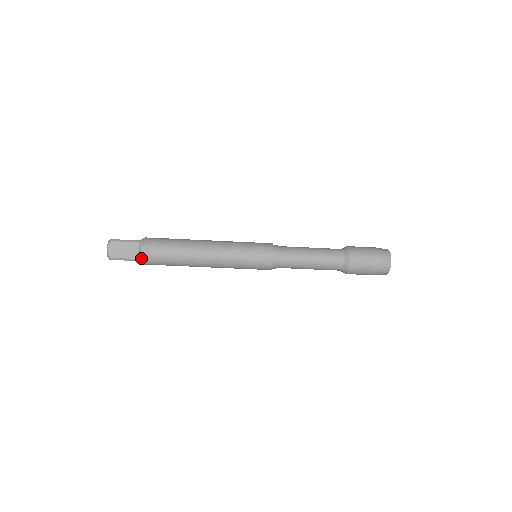
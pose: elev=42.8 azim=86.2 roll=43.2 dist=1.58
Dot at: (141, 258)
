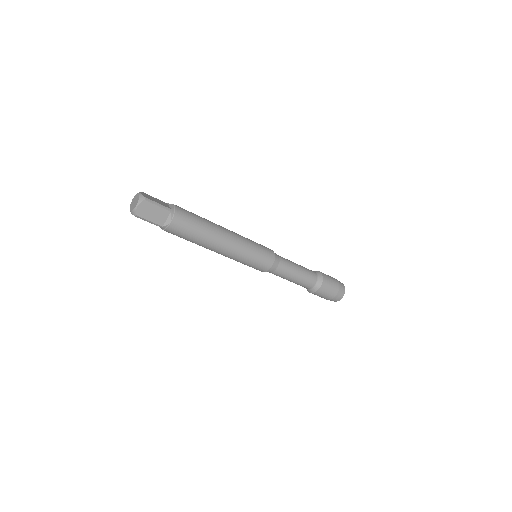
Dot at: (166, 227)
